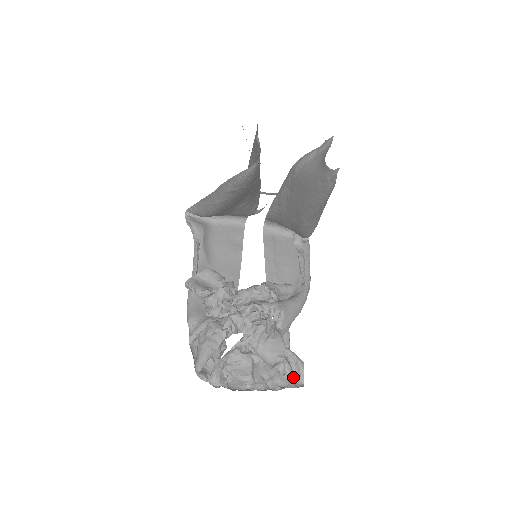
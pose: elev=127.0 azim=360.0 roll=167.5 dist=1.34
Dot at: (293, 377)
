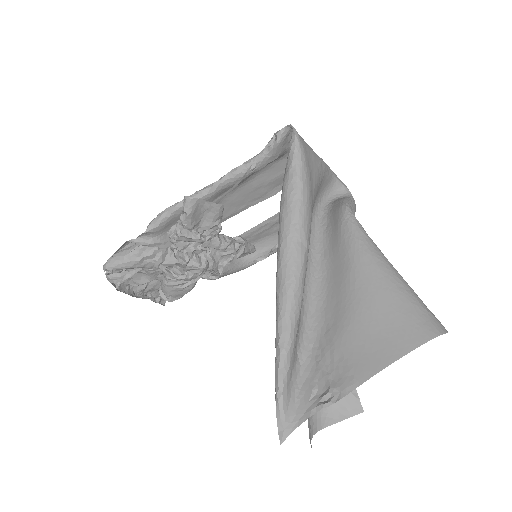
Dot at: occluded
